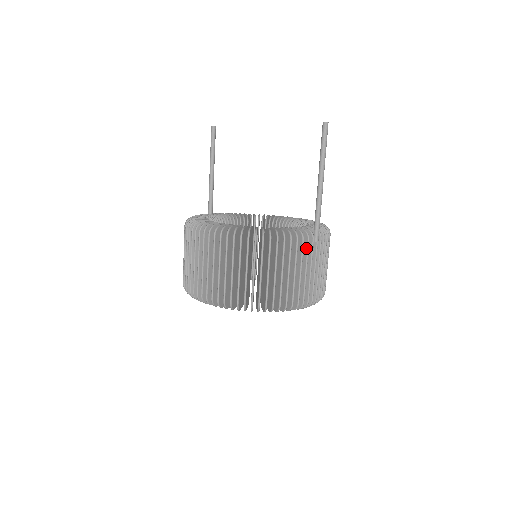
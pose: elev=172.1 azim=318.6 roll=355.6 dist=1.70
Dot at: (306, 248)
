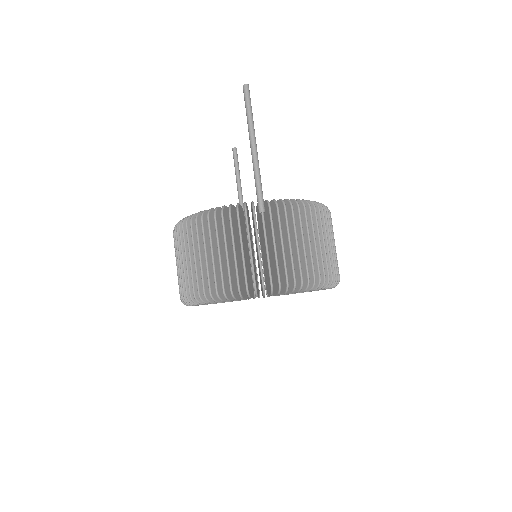
Dot at: occluded
